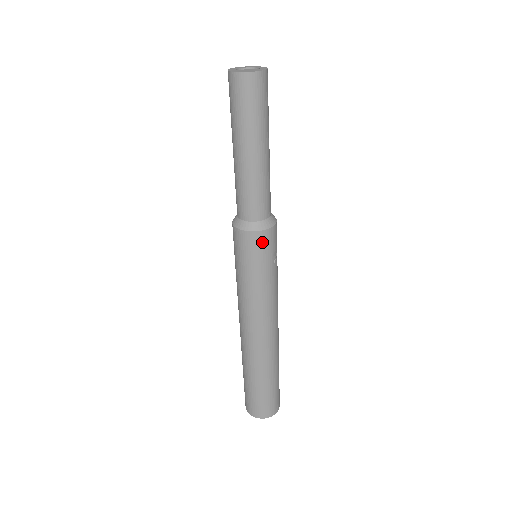
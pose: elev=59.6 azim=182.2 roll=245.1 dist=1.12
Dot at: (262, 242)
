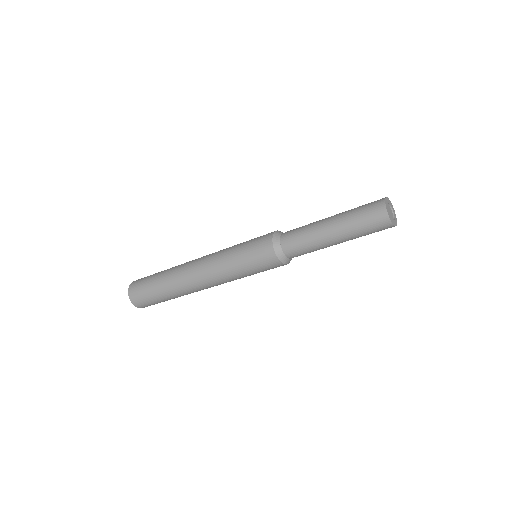
Dot at: occluded
